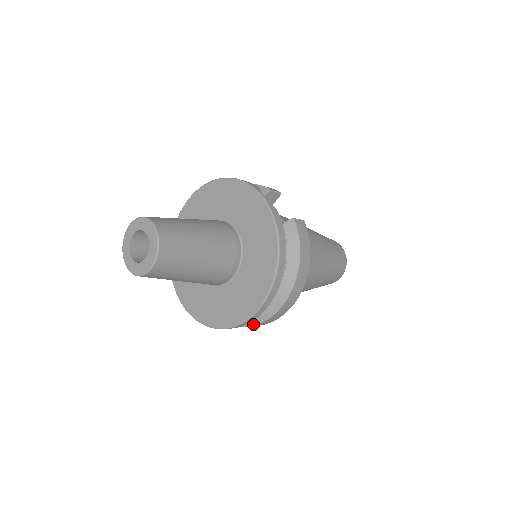
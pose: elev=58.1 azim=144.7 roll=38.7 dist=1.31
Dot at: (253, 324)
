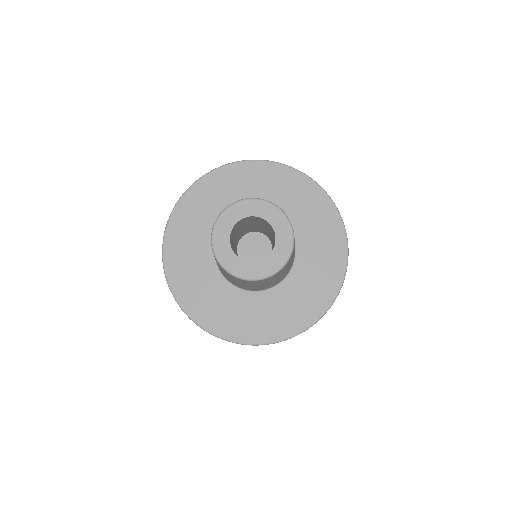
Dot at: occluded
